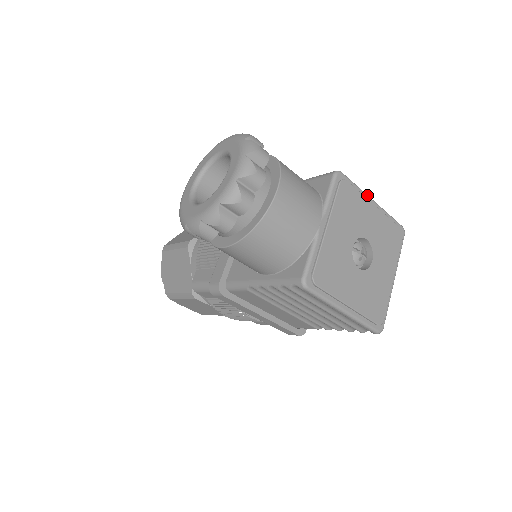
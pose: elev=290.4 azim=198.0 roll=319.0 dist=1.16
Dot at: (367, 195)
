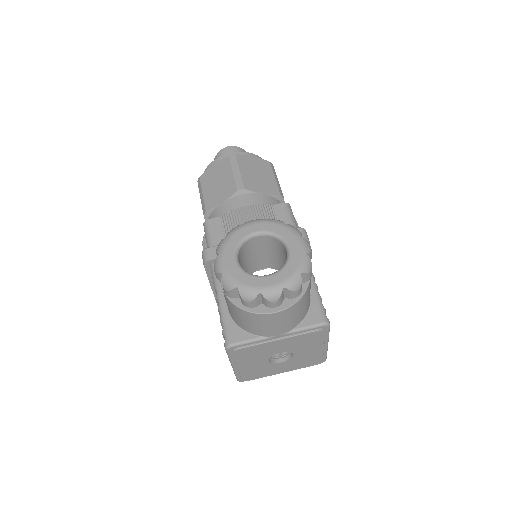
Dot at: (328, 341)
